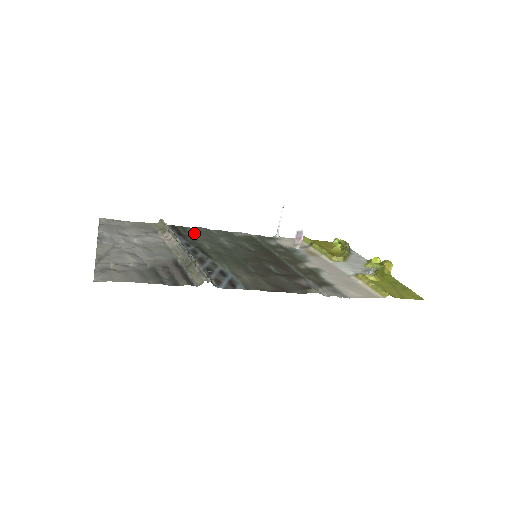
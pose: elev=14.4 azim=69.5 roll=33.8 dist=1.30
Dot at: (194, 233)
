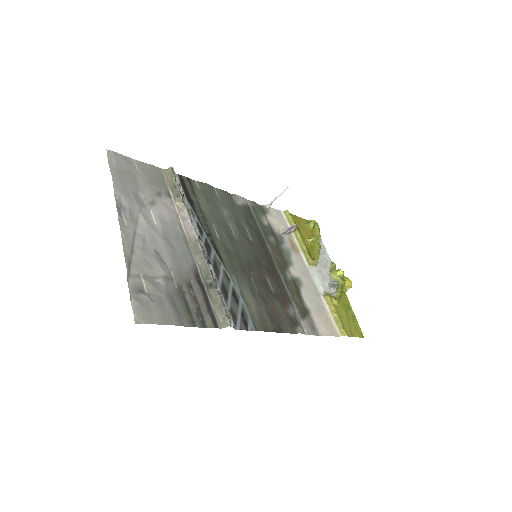
Dot at: (202, 198)
